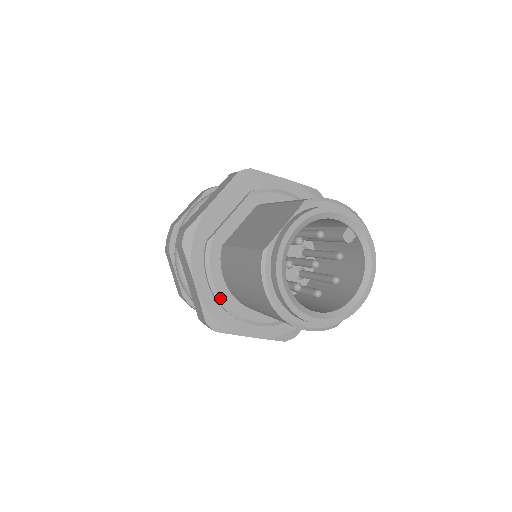
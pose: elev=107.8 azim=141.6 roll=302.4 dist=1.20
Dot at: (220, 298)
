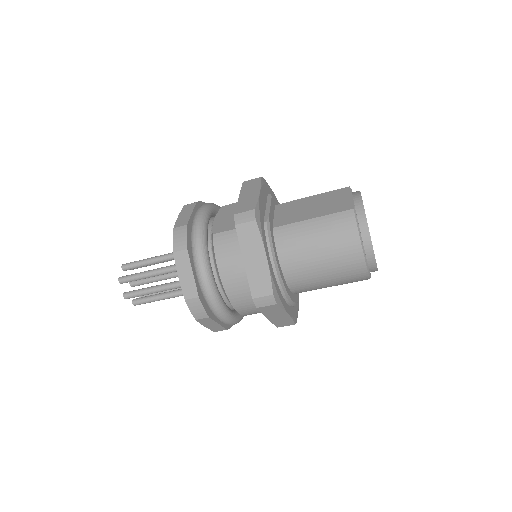
Dot at: (279, 272)
